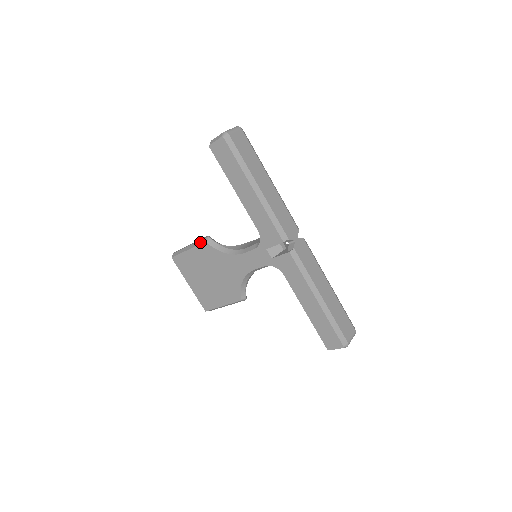
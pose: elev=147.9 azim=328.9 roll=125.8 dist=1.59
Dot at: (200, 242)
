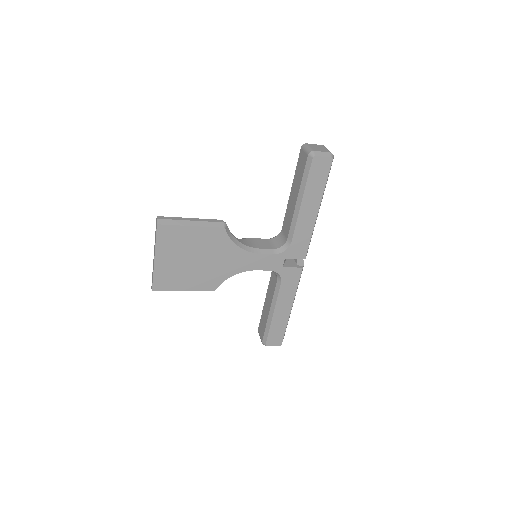
Dot at: (215, 225)
